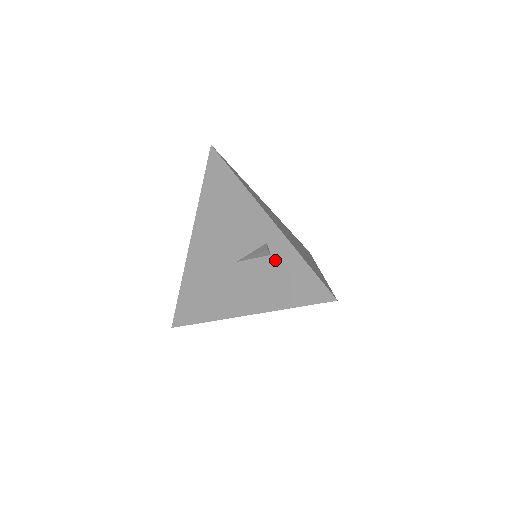
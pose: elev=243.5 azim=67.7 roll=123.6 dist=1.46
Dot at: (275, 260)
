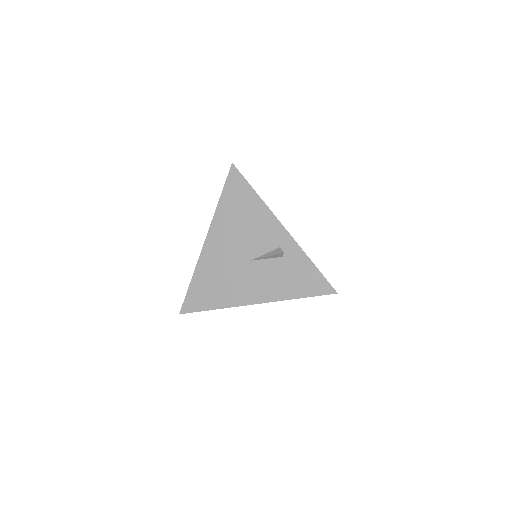
Dot at: (287, 261)
